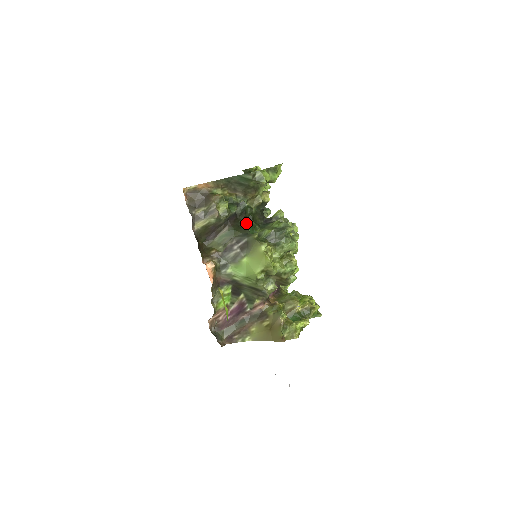
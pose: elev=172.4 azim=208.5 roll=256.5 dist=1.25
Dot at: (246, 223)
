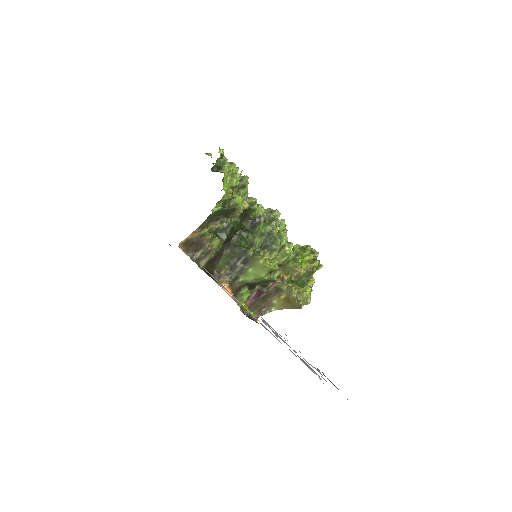
Dot at: (238, 238)
